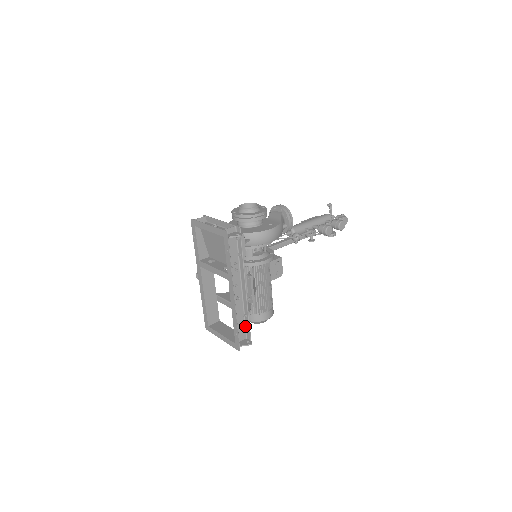
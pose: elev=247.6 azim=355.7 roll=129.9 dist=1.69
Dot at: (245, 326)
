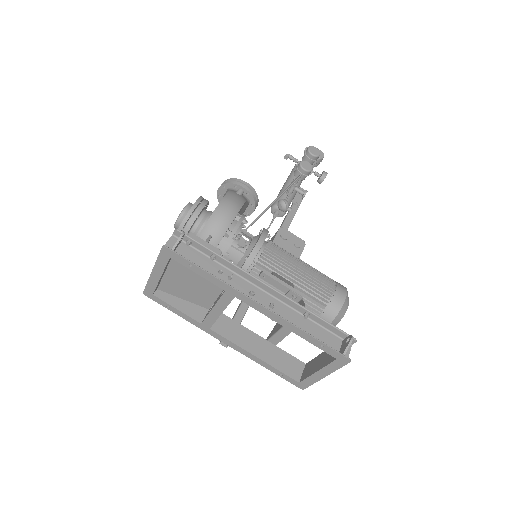
Dot at: (323, 328)
